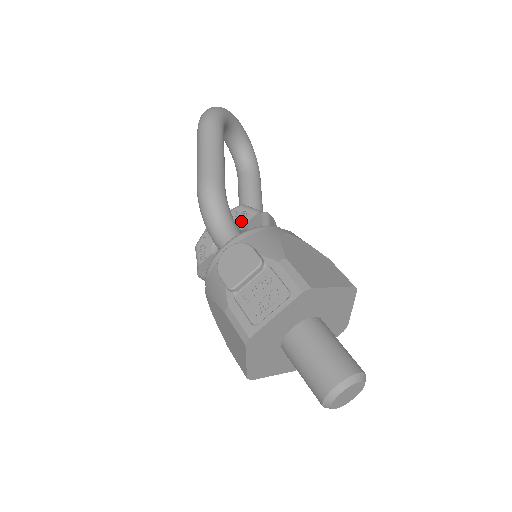
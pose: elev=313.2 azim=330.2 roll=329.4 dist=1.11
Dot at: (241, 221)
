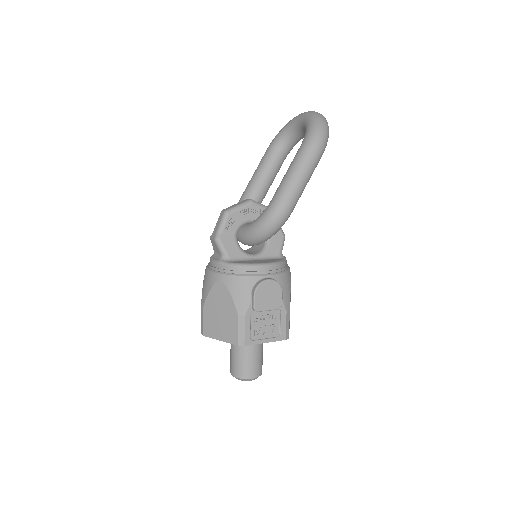
Dot at: occluded
